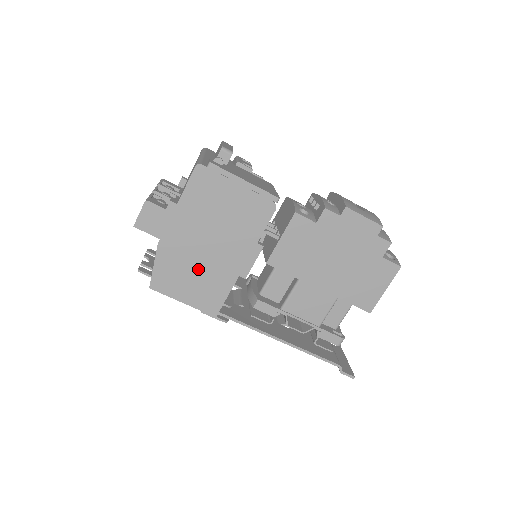
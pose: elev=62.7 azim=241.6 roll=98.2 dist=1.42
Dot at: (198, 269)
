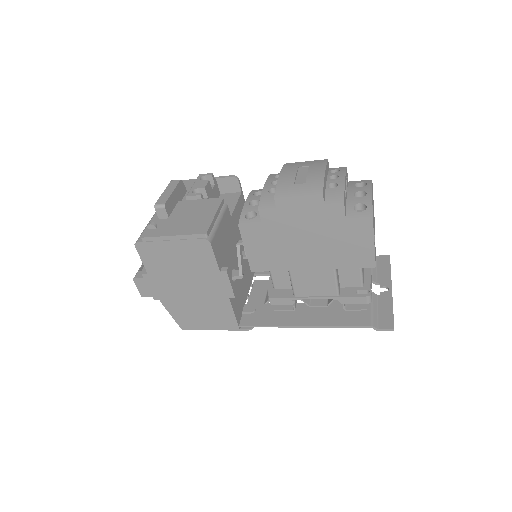
Dot at: (199, 306)
